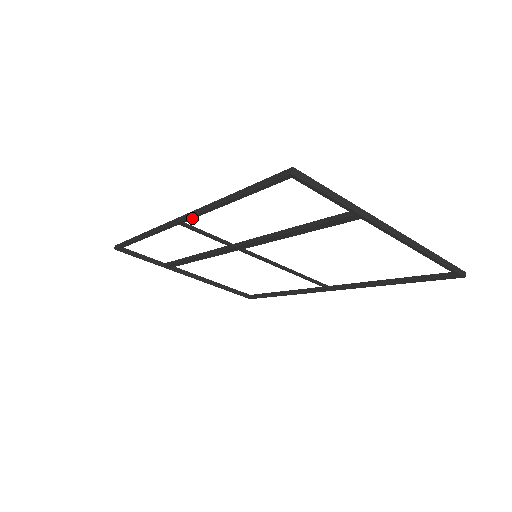
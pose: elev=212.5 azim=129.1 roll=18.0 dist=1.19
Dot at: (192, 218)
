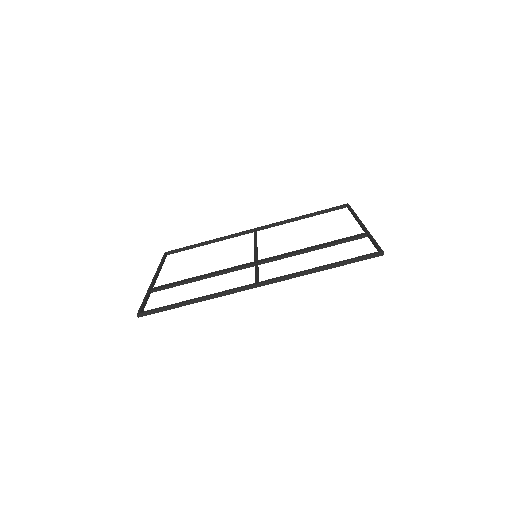
Dot at: (279, 281)
